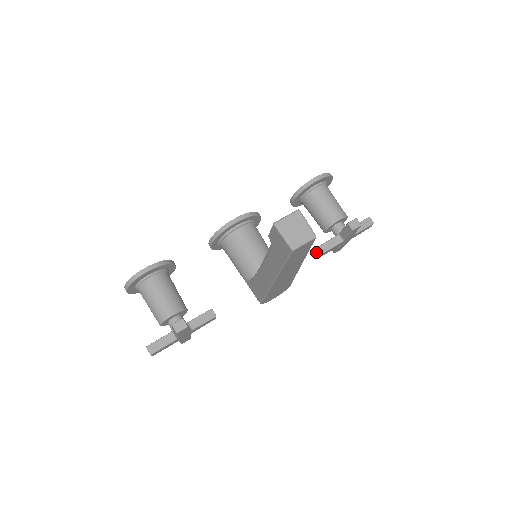
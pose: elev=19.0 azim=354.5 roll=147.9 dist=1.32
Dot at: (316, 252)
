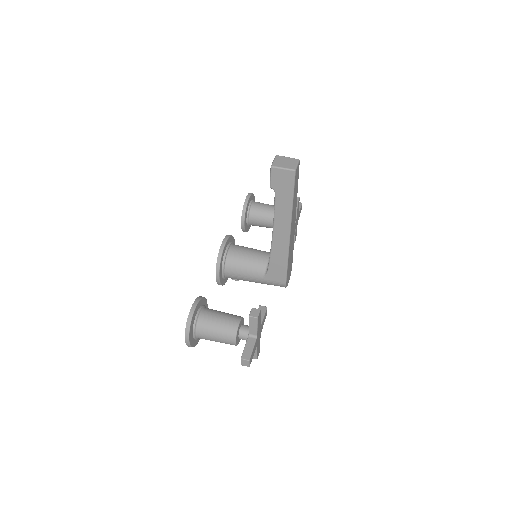
Dot at: occluded
